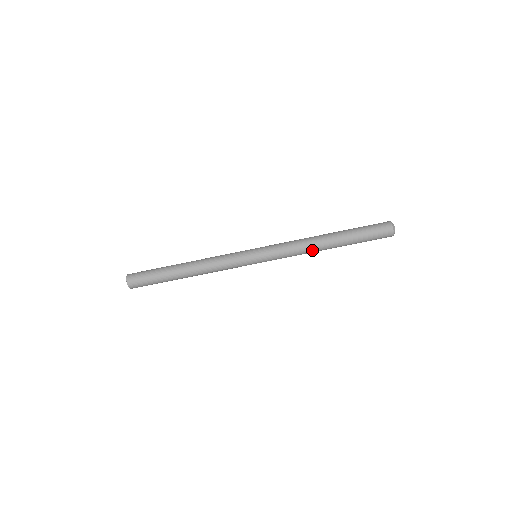
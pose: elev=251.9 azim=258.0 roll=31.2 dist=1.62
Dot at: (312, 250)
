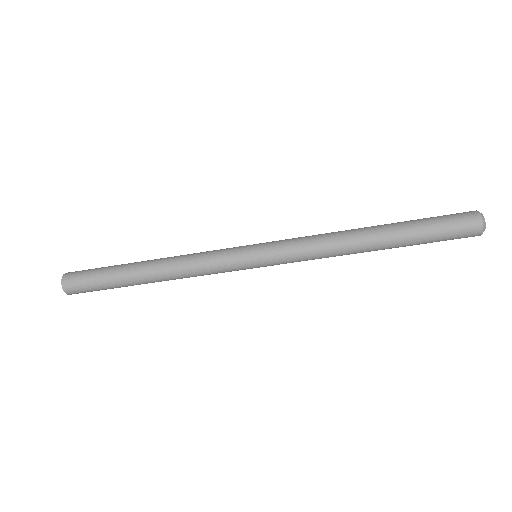
Dot at: (345, 251)
